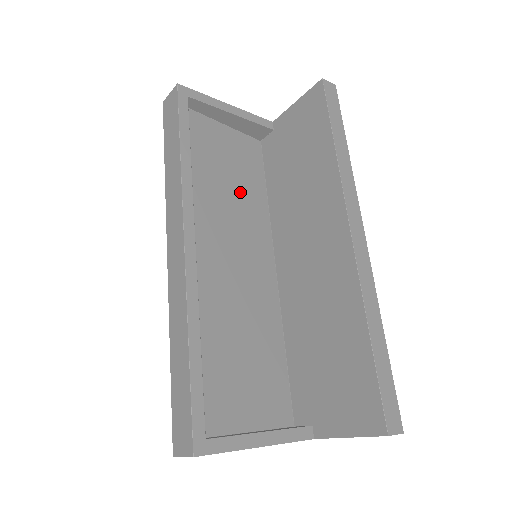
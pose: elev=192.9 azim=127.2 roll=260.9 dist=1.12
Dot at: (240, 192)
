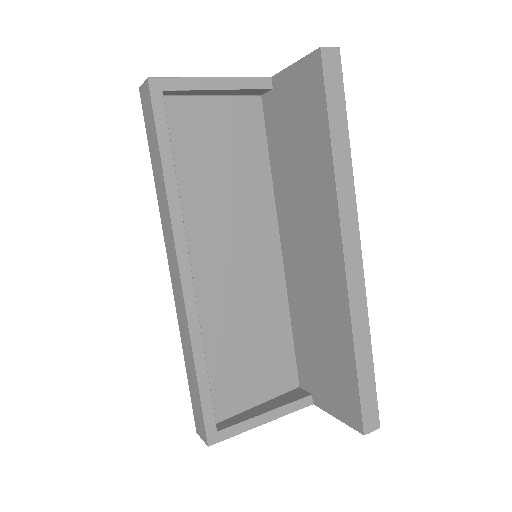
Dot at: (238, 178)
